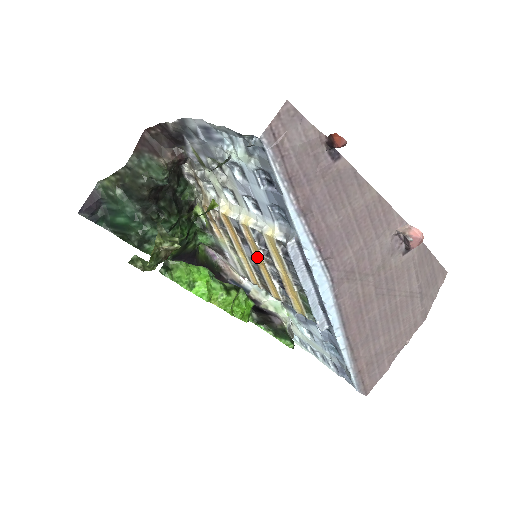
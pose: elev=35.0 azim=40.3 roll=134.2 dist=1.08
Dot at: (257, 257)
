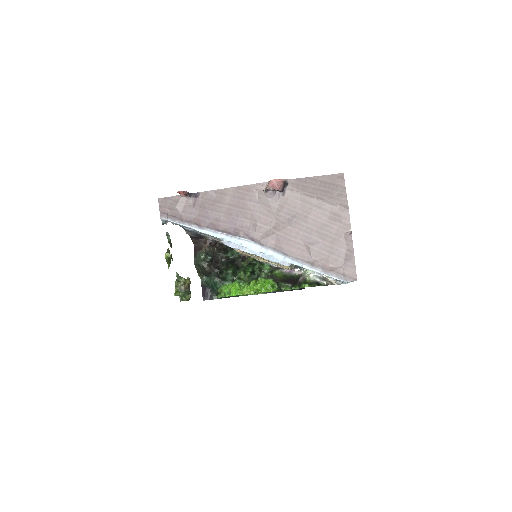
Dot at: (256, 256)
